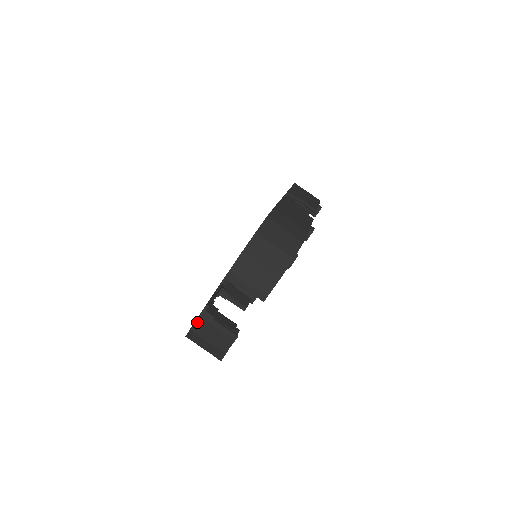
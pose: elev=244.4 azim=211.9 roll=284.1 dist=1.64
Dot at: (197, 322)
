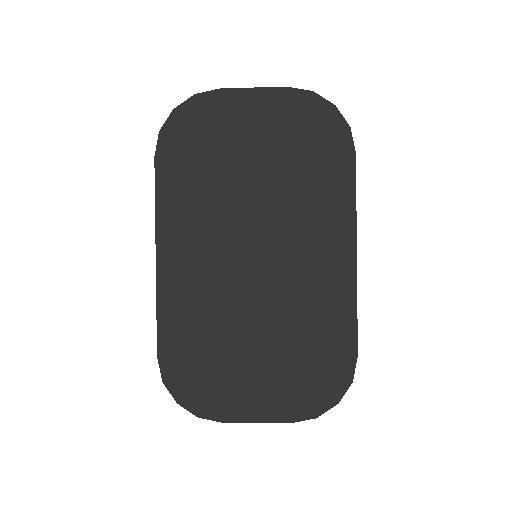
Dot at: (214, 420)
